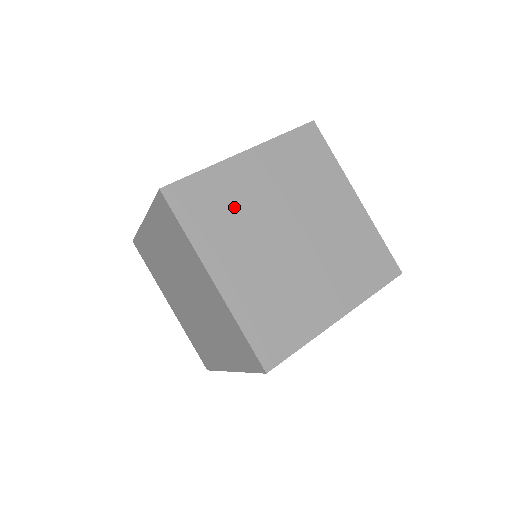
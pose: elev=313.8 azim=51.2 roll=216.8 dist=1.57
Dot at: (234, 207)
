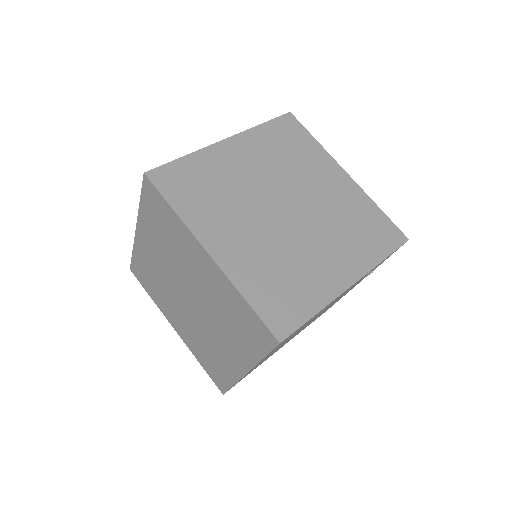
Dot at: (222, 186)
